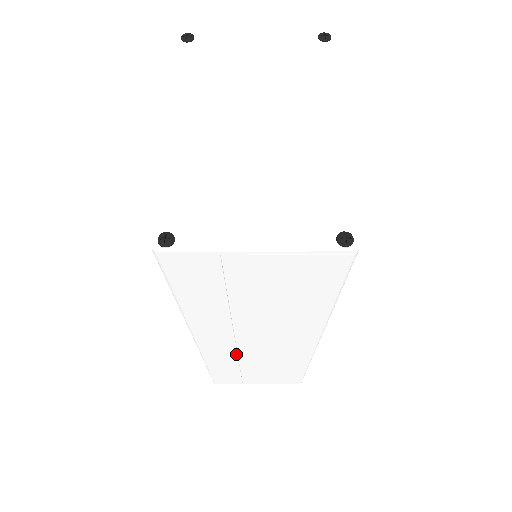
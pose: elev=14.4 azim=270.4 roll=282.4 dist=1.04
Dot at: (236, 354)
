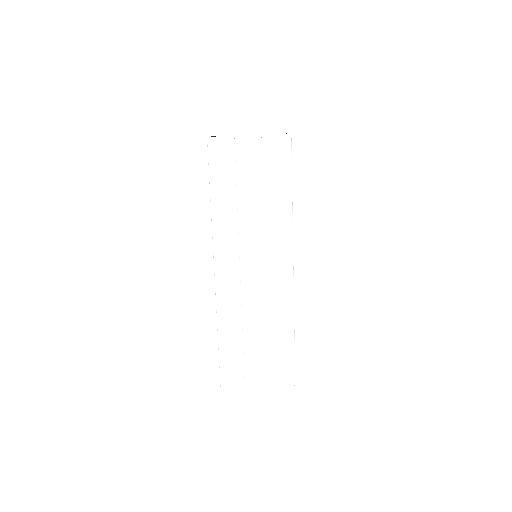
Dot at: (240, 294)
